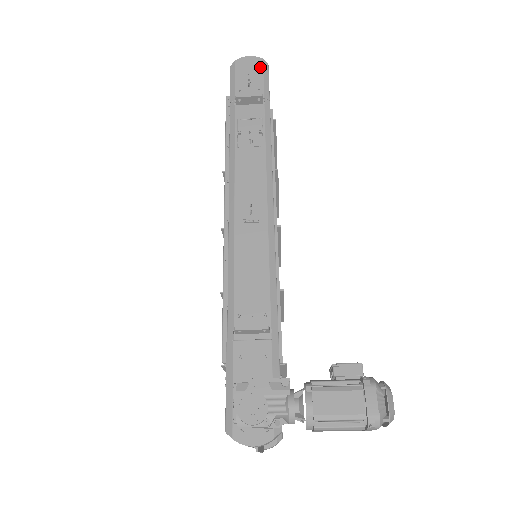
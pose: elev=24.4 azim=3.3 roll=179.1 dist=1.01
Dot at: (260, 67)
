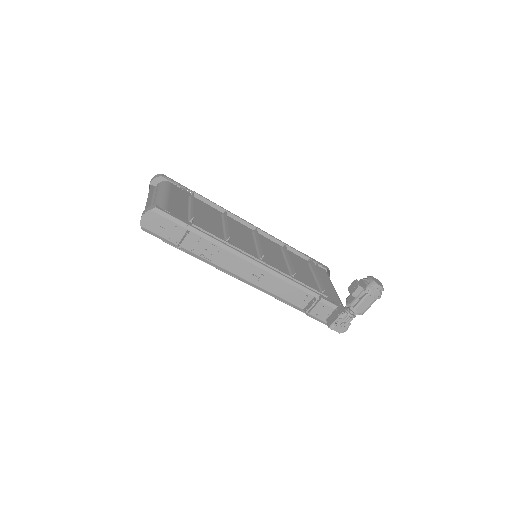
Dot at: (157, 216)
